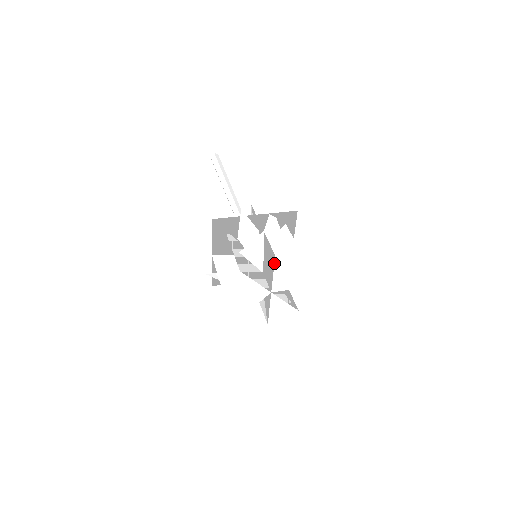
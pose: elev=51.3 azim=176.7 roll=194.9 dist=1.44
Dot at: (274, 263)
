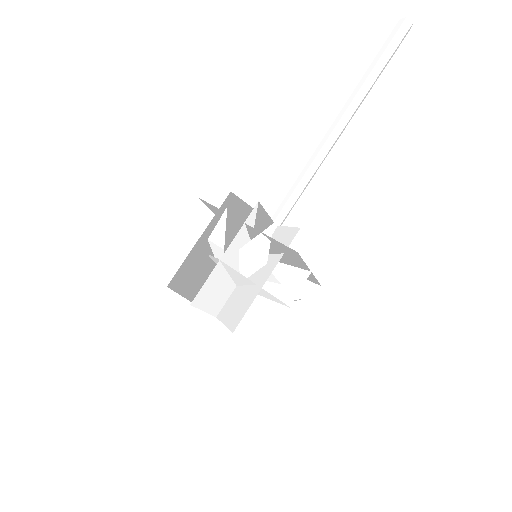
Dot at: (242, 289)
